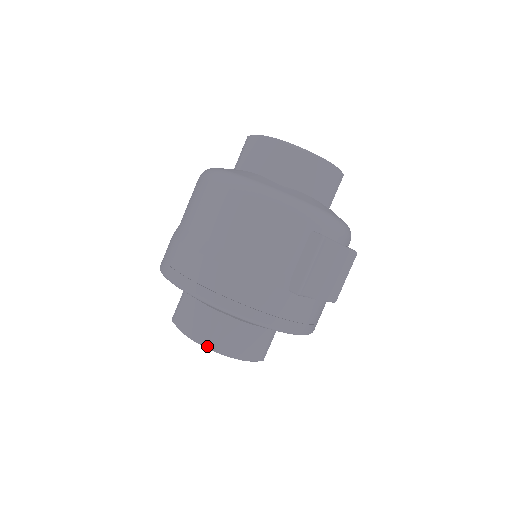
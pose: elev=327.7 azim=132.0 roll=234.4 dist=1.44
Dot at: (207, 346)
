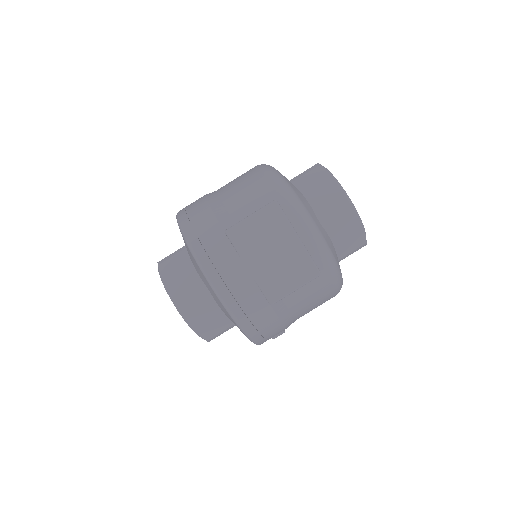
Dot at: (158, 262)
